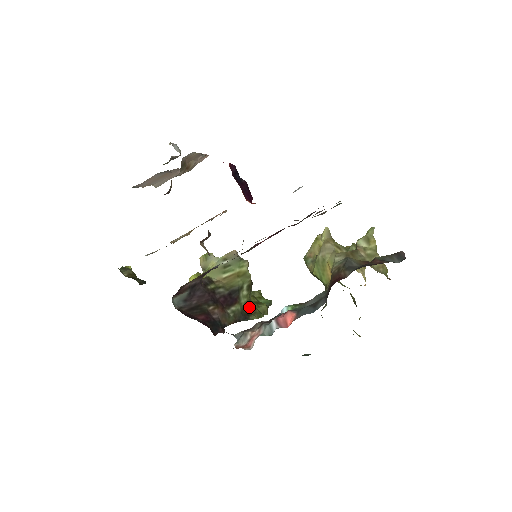
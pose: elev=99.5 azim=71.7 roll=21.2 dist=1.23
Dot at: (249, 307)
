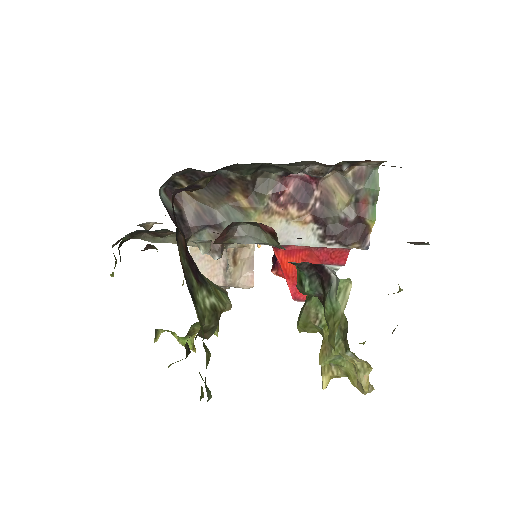
Dot at: (198, 315)
